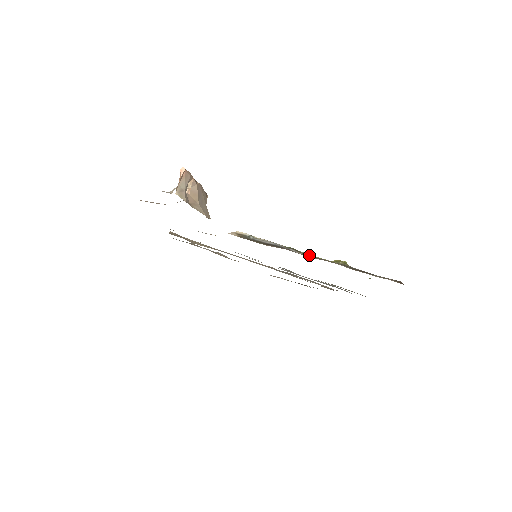
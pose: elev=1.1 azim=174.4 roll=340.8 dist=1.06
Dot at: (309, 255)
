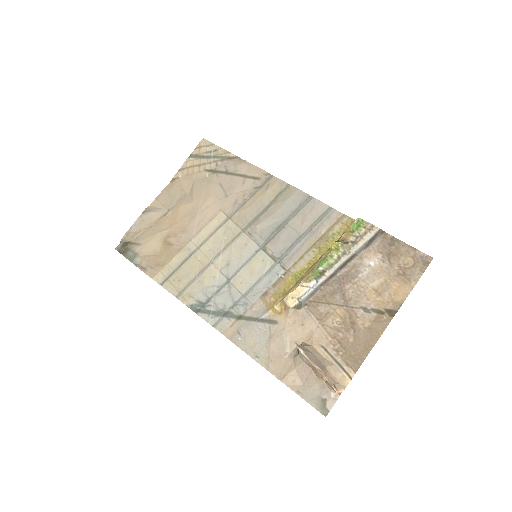
Dot at: (327, 267)
